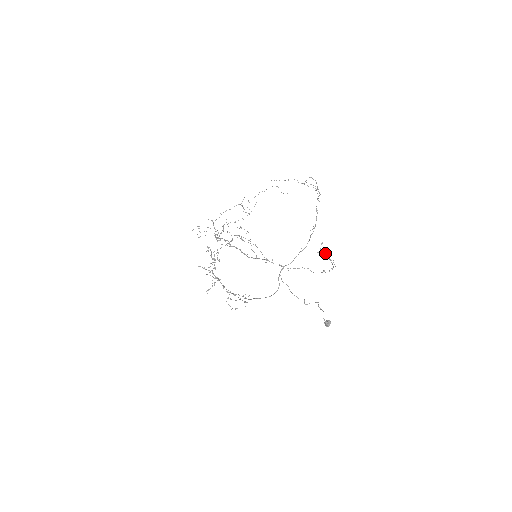
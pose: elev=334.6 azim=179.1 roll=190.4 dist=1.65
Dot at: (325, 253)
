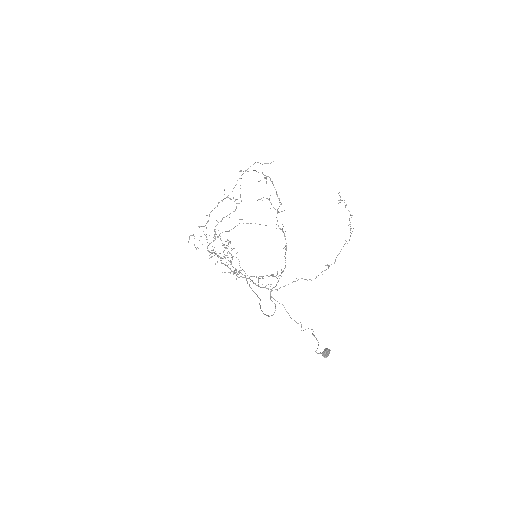
Dot at: occluded
